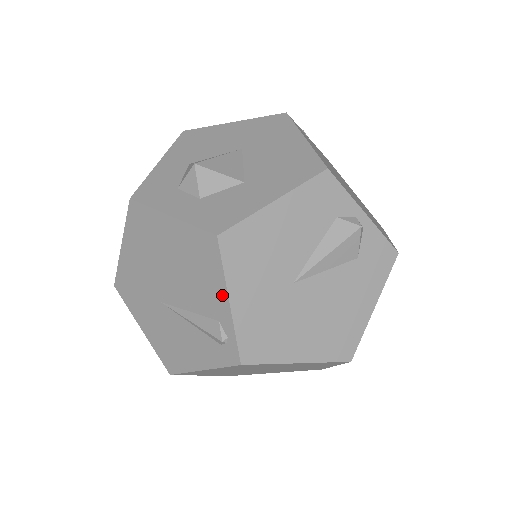
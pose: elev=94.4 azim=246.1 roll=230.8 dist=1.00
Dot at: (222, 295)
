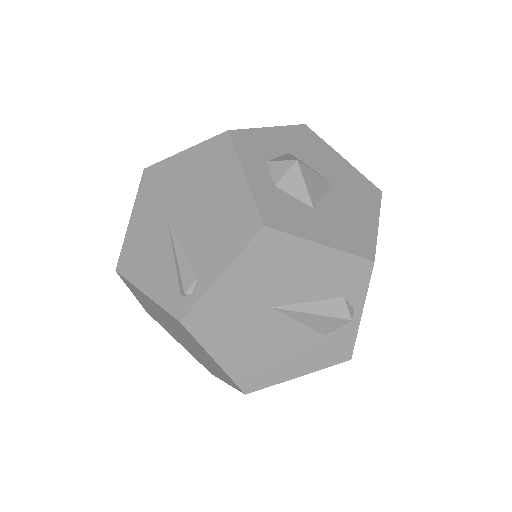
Dot at: (221, 265)
